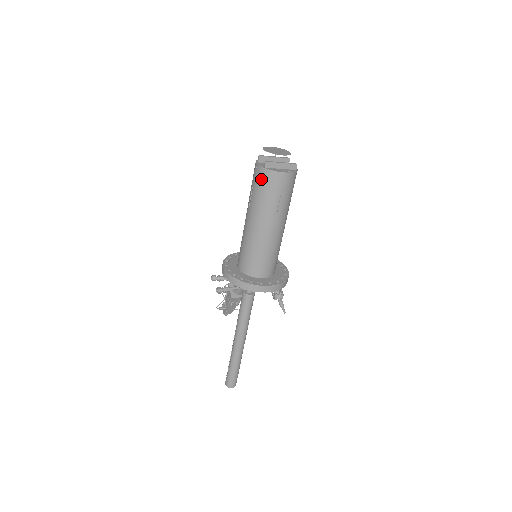
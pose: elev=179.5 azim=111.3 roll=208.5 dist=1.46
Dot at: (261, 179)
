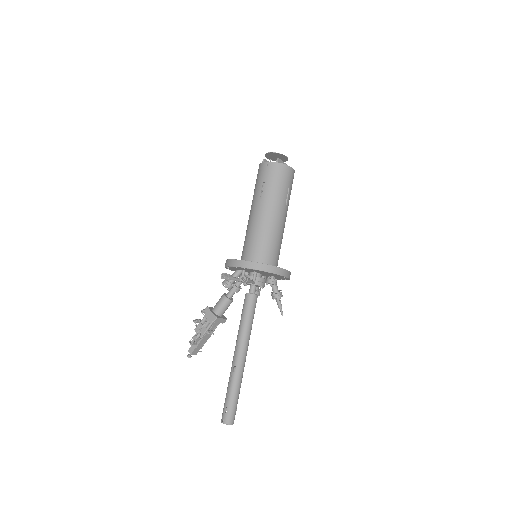
Dot at: (275, 172)
